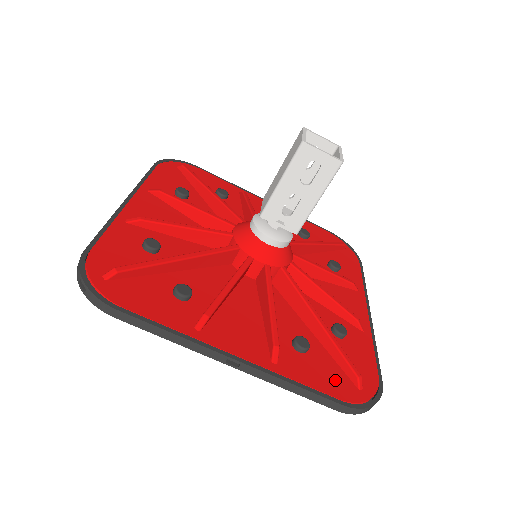
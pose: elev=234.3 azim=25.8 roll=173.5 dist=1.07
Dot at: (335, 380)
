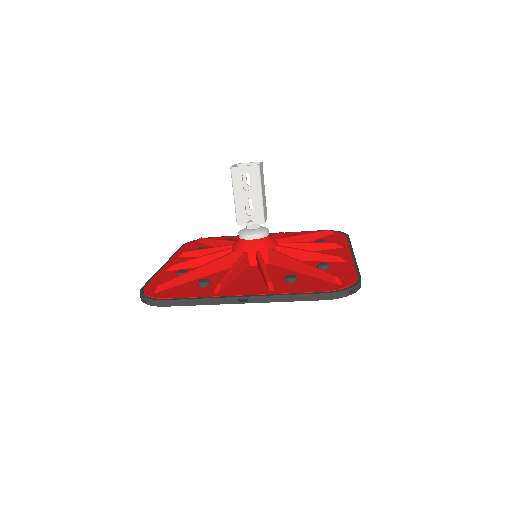
Dot at: (319, 286)
